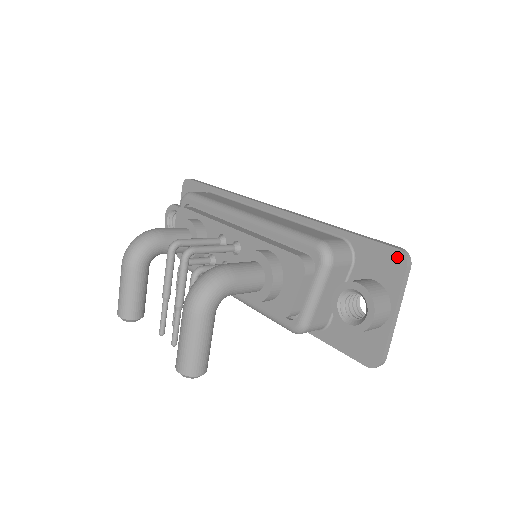
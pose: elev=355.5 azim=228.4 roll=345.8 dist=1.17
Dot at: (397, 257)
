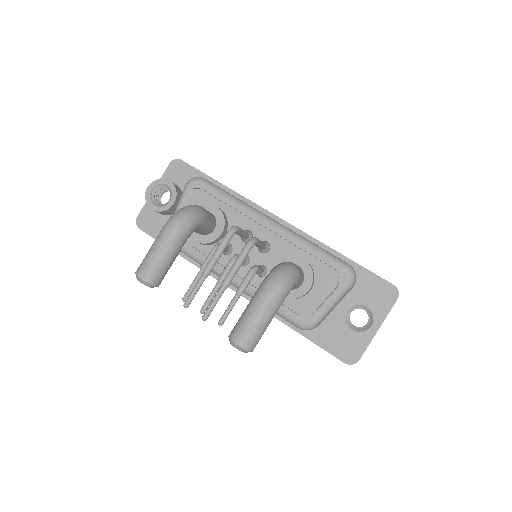
Dot at: (392, 291)
